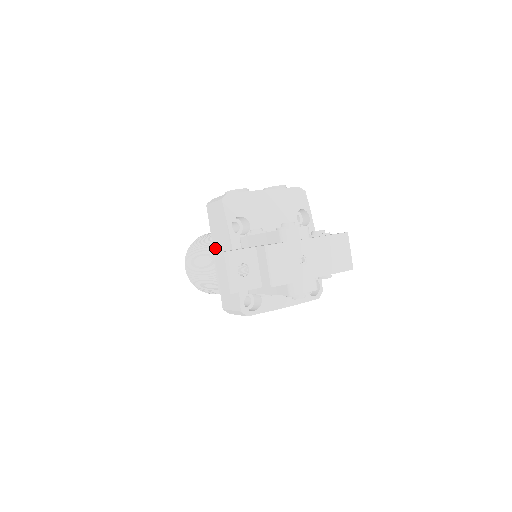
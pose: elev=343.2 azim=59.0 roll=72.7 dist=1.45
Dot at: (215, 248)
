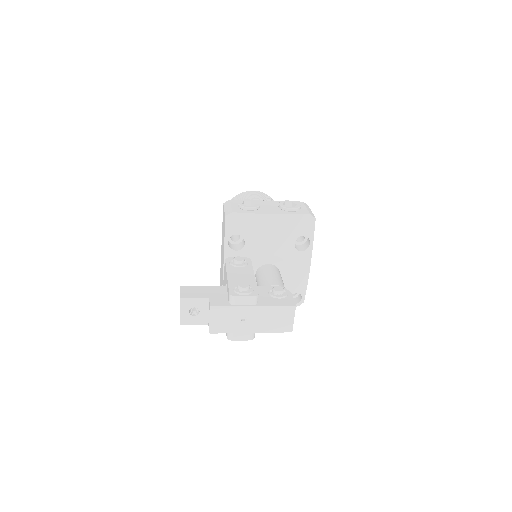
Dot at: occluded
